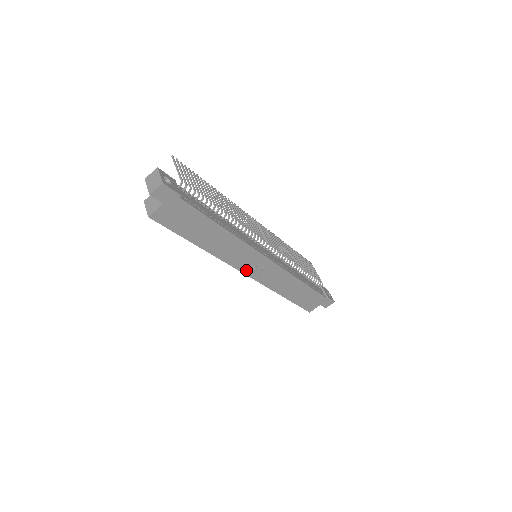
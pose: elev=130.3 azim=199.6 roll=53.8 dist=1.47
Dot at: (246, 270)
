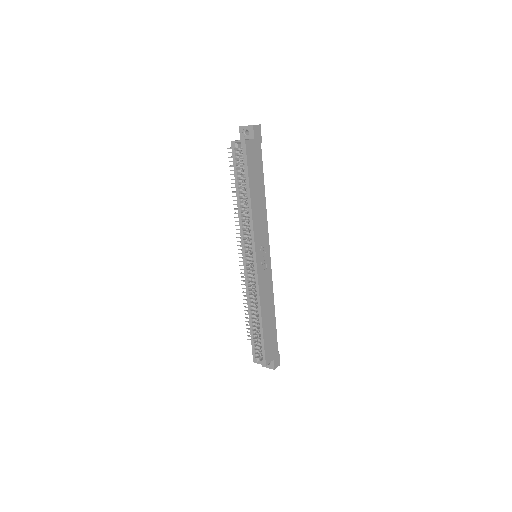
Dot at: (258, 254)
